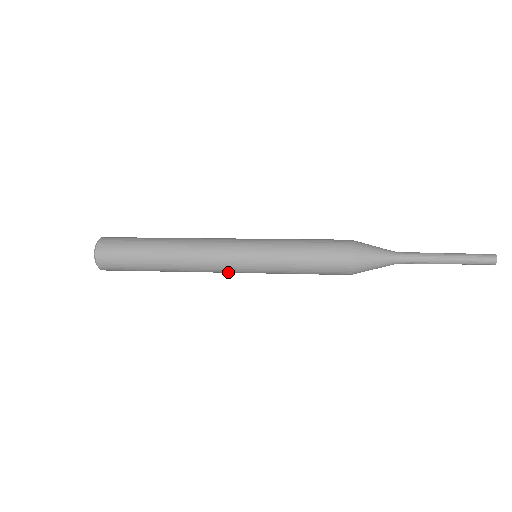
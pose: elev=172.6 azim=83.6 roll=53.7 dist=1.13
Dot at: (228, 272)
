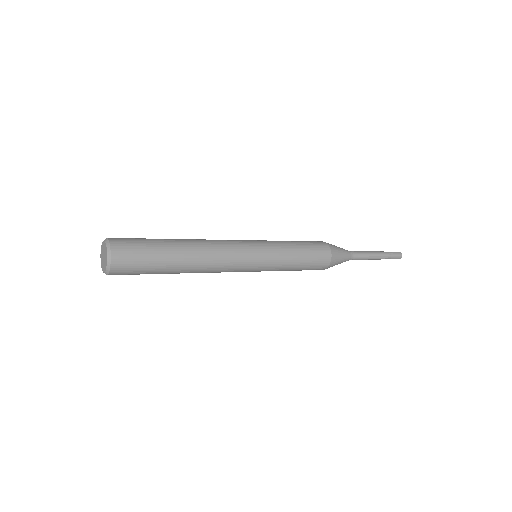
Dot at: (241, 259)
